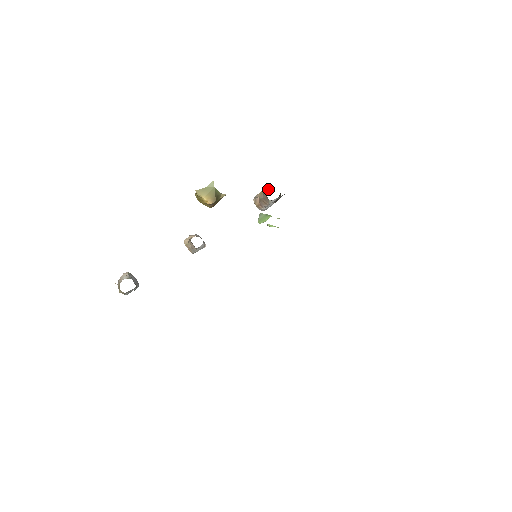
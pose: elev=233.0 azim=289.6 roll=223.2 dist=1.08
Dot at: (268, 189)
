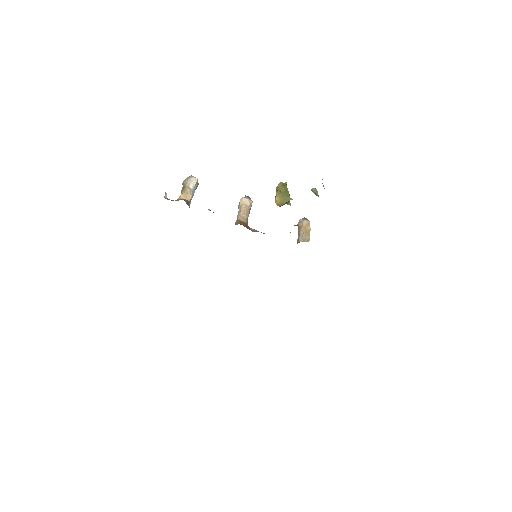
Dot at: (306, 238)
